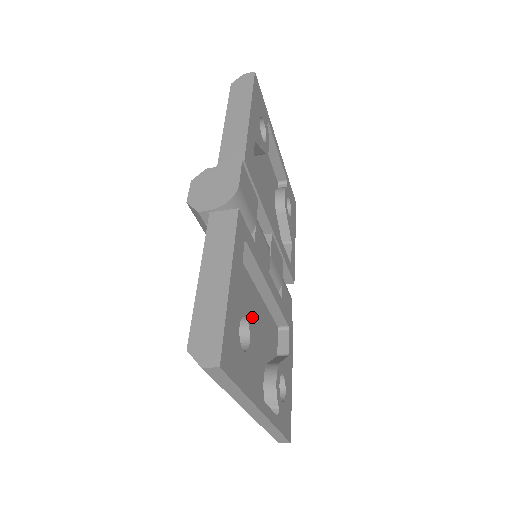
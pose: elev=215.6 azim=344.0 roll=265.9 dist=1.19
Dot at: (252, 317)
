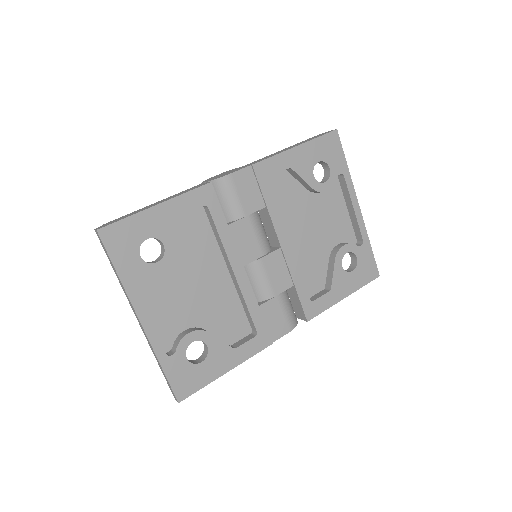
Dot at: (201, 276)
